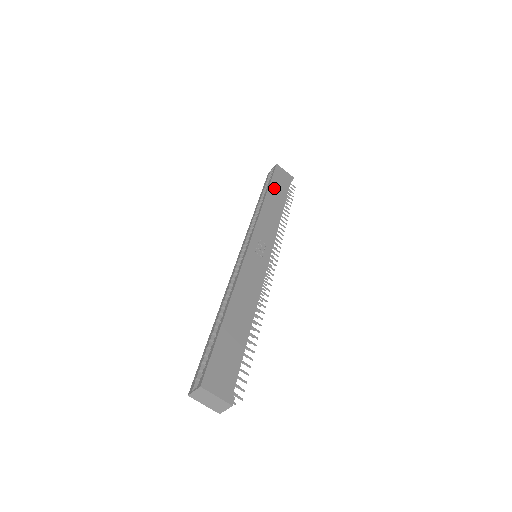
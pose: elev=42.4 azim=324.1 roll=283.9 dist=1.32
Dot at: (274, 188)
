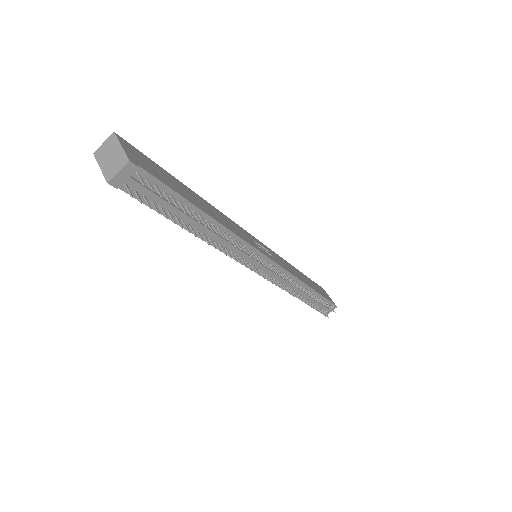
Dot at: (310, 280)
